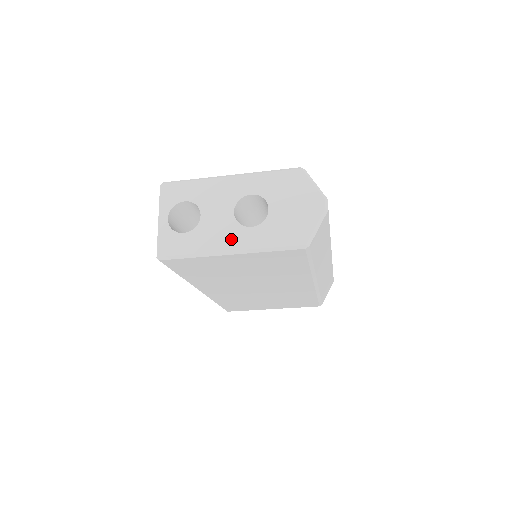
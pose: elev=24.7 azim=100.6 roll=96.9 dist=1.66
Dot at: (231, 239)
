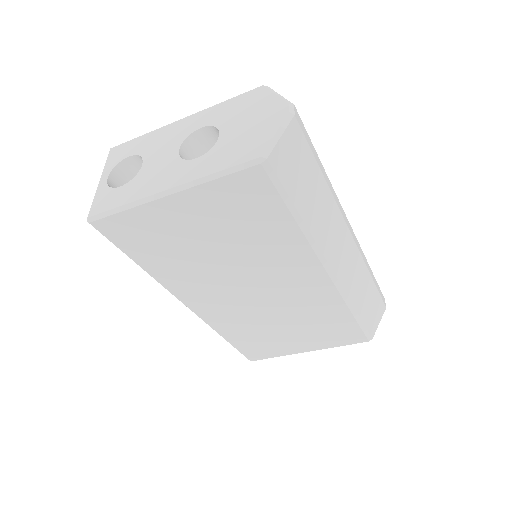
Dot at: (170, 177)
